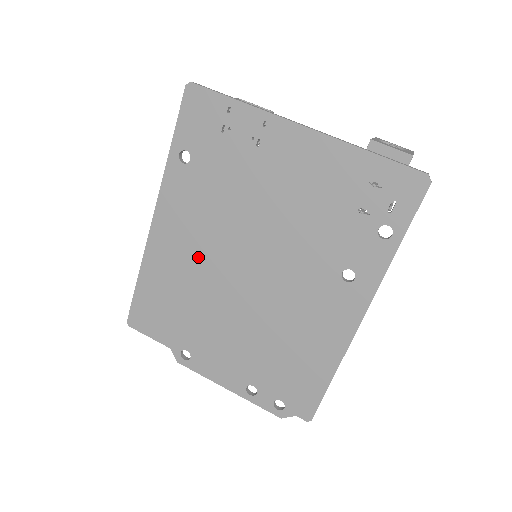
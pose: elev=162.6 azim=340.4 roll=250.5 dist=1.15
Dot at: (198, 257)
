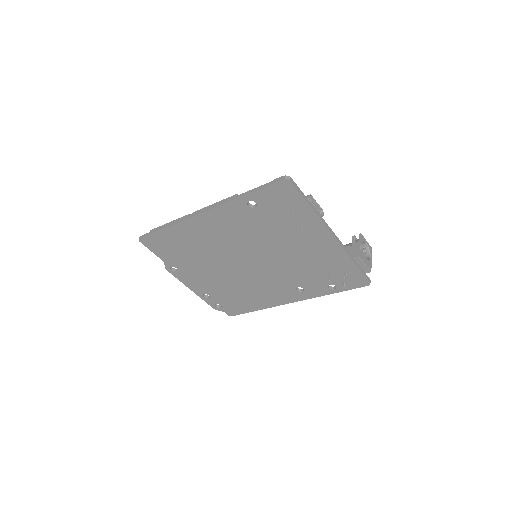
Dot at: (220, 243)
